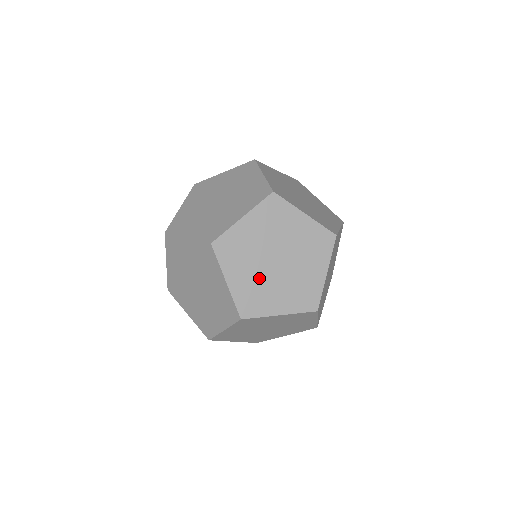
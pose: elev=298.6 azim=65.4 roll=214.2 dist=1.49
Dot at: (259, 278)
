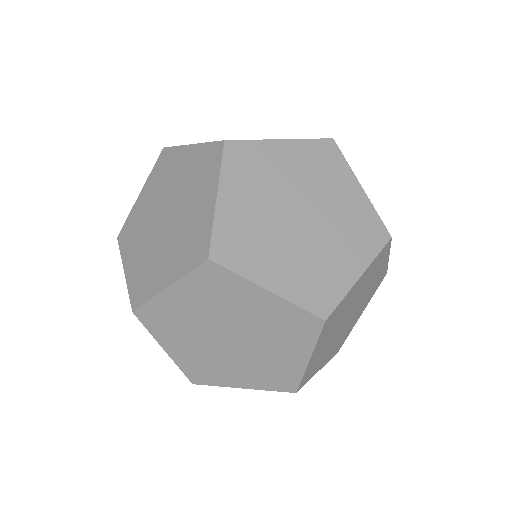
Dot at: occluded
